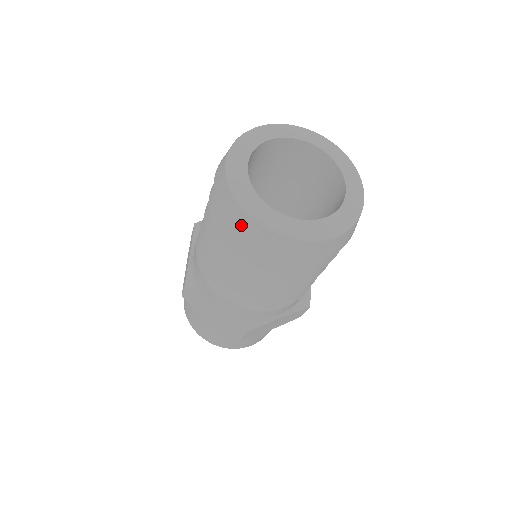
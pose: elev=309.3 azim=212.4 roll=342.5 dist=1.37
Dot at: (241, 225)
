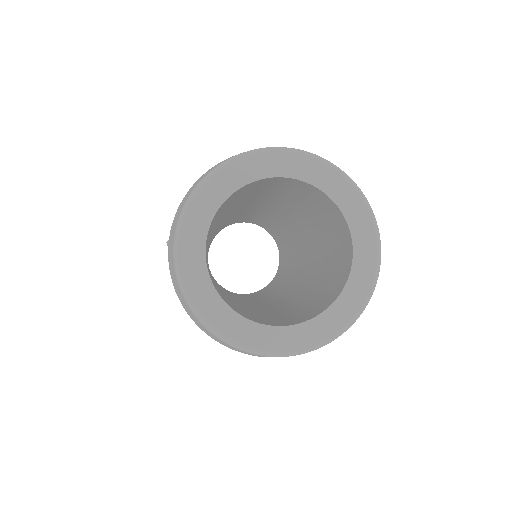
Dot at: (172, 272)
